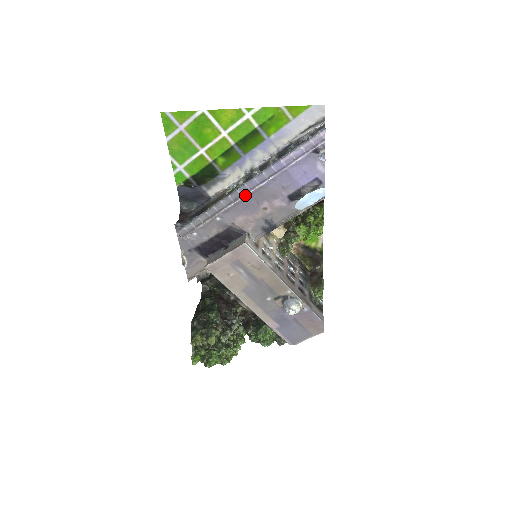
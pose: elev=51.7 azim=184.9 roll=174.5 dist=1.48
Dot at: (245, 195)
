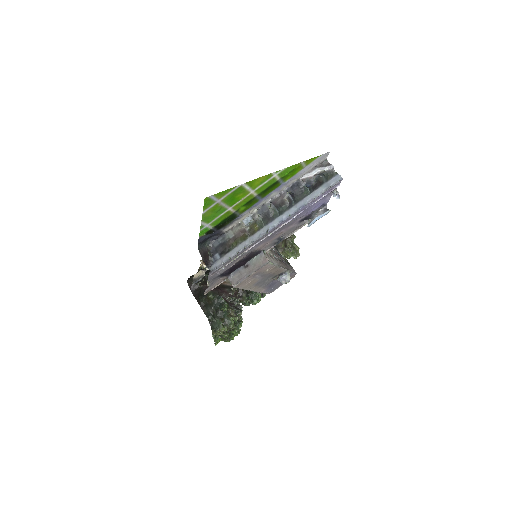
Dot at: (272, 232)
